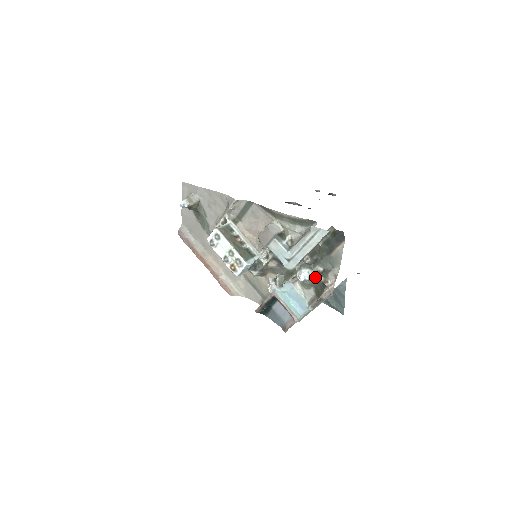
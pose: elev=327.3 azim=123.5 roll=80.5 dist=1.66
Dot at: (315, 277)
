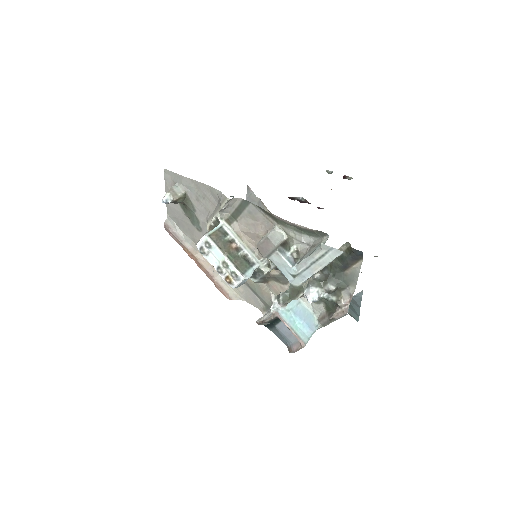
Dot at: (326, 297)
